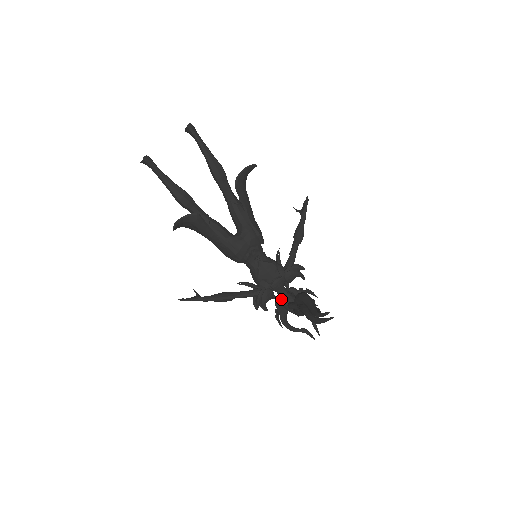
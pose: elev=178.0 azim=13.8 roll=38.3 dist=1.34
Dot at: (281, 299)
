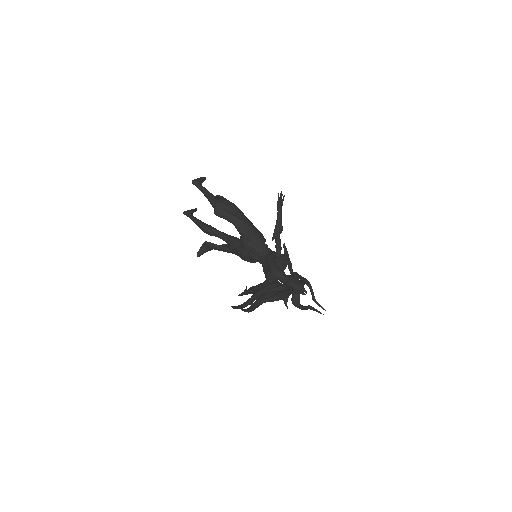
Dot at: occluded
